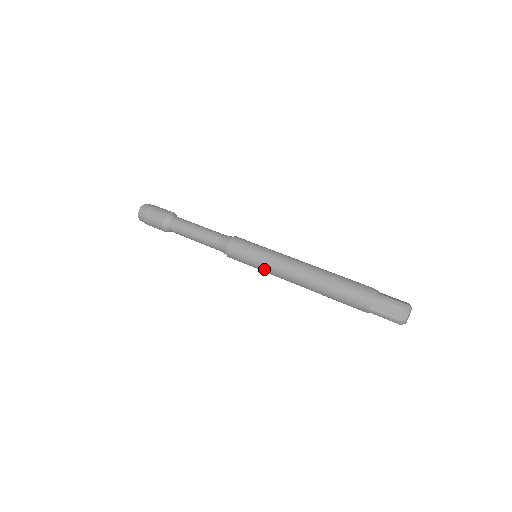
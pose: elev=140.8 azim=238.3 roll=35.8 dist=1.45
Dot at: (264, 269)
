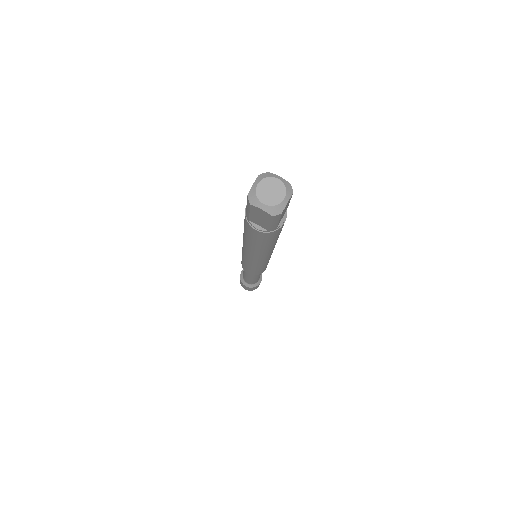
Dot at: (243, 256)
